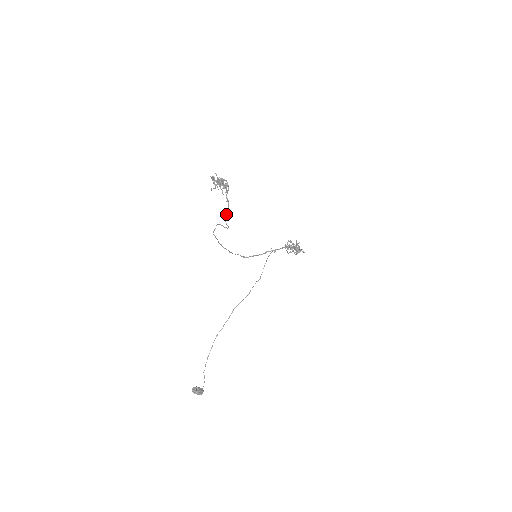
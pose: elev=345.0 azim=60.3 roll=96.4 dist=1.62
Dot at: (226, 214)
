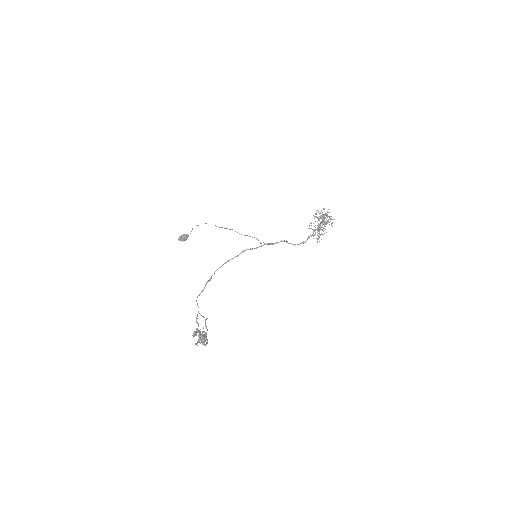
Dot at: (205, 325)
